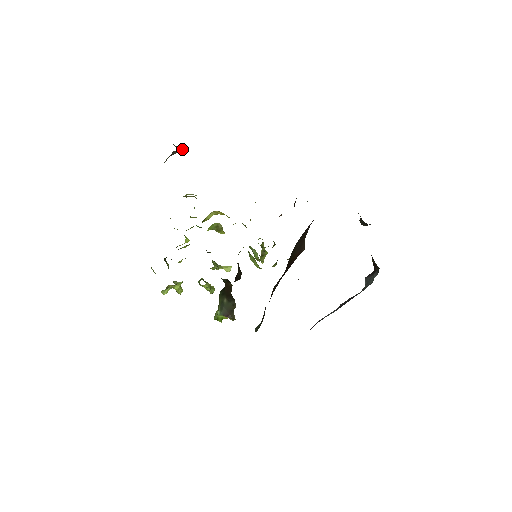
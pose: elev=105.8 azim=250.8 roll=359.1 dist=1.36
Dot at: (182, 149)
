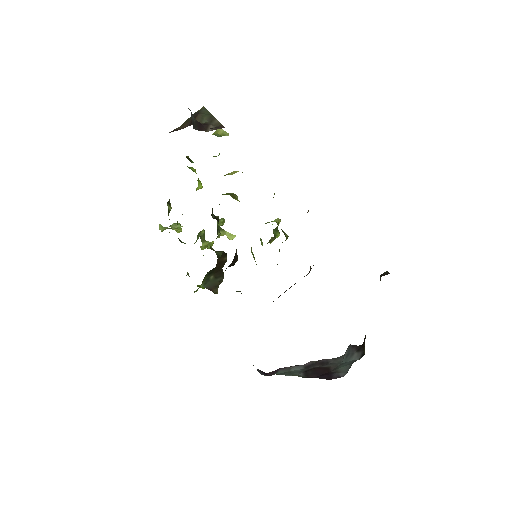
Dot at: (209, 117)
